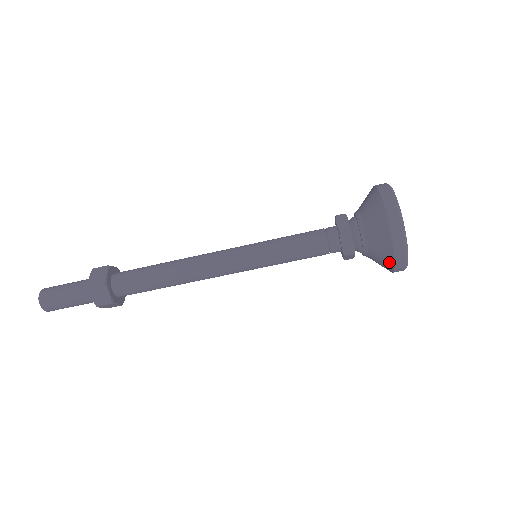
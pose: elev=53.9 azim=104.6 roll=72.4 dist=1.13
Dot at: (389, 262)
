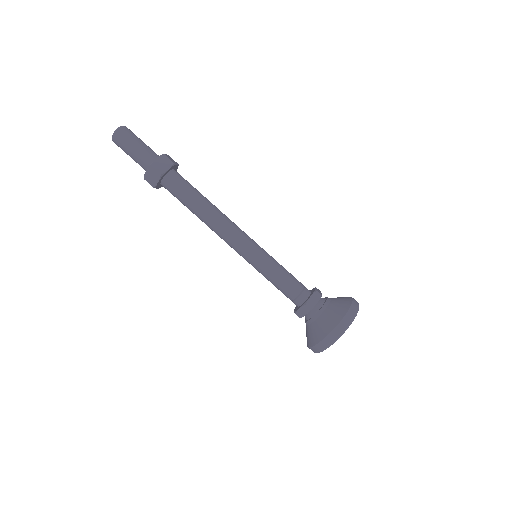
Dot at: (328, 329)
